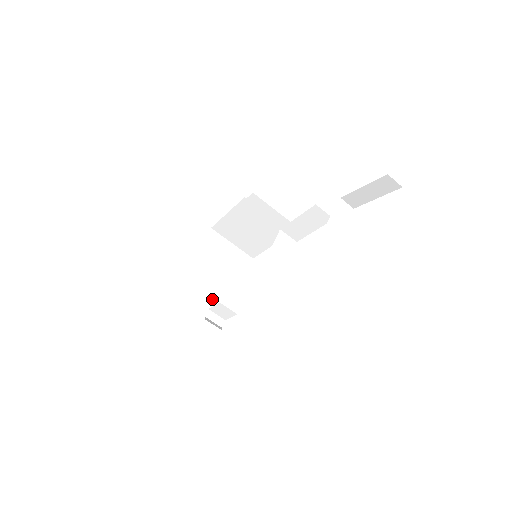
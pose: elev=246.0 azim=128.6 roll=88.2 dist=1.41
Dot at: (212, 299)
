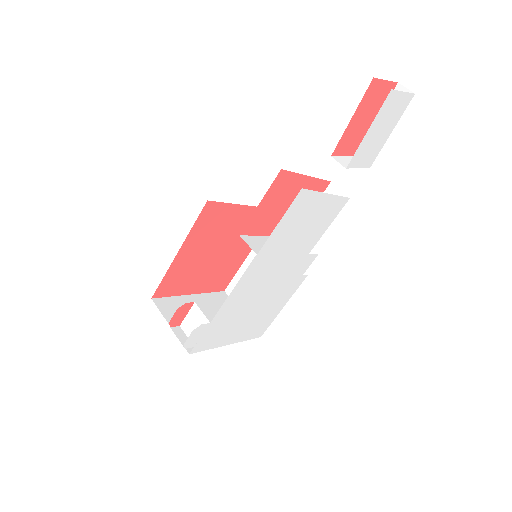
Dot at: occluded
